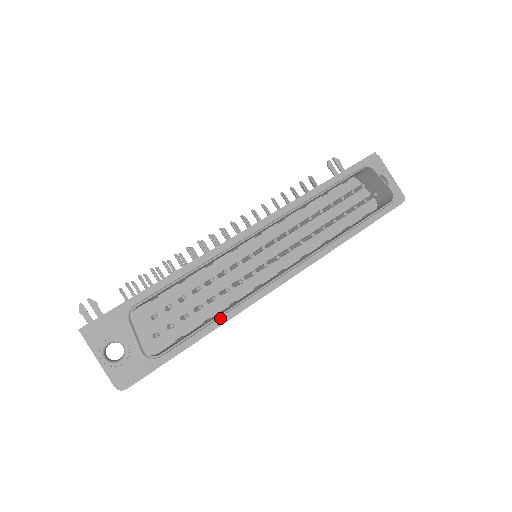
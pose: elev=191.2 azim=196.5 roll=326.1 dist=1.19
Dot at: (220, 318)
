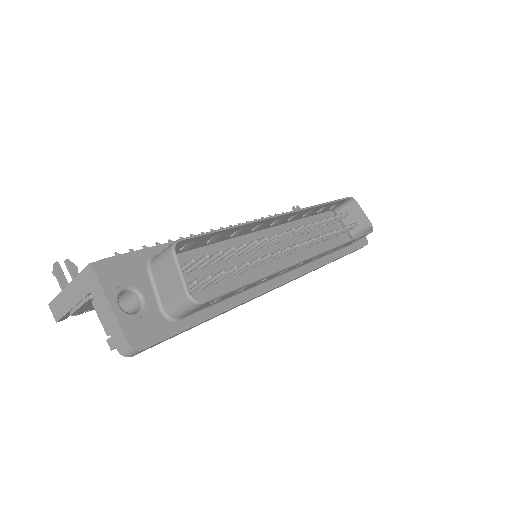
Dot at: (239, 296)
